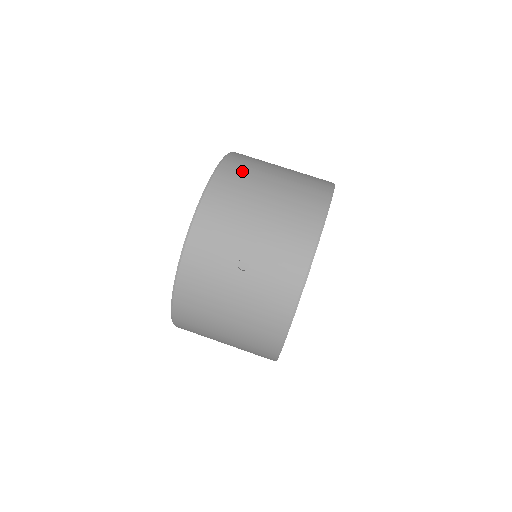
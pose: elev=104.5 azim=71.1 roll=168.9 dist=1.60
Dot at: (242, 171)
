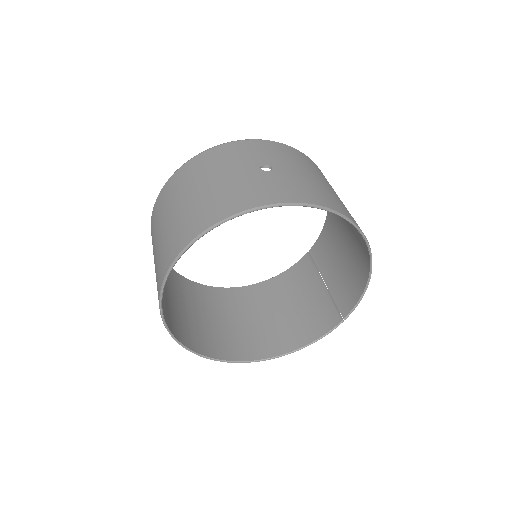
Dot at: occluded
